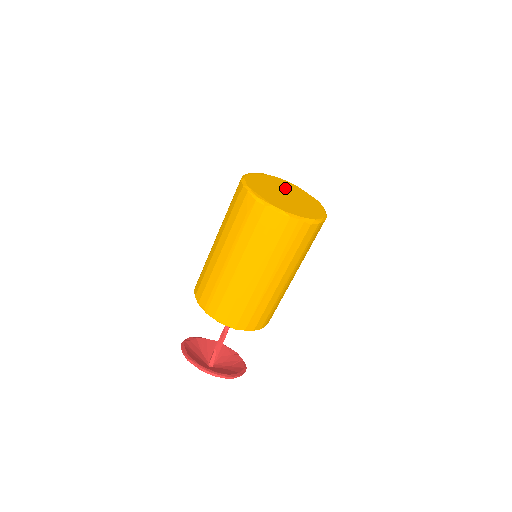
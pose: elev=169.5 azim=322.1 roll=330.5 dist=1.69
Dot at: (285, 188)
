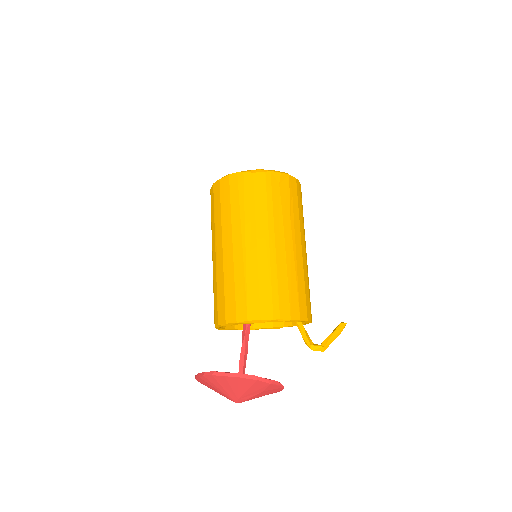
Dot at: occluded
